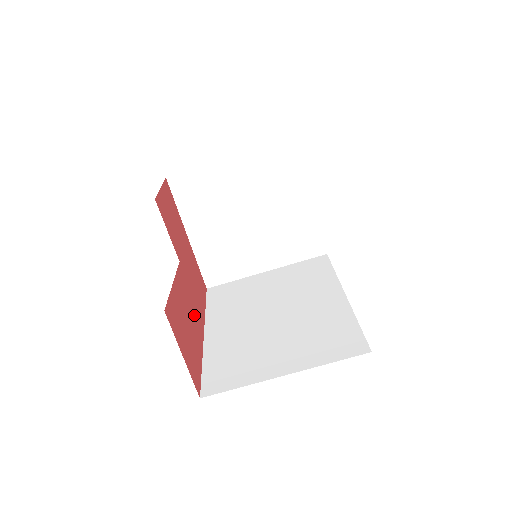
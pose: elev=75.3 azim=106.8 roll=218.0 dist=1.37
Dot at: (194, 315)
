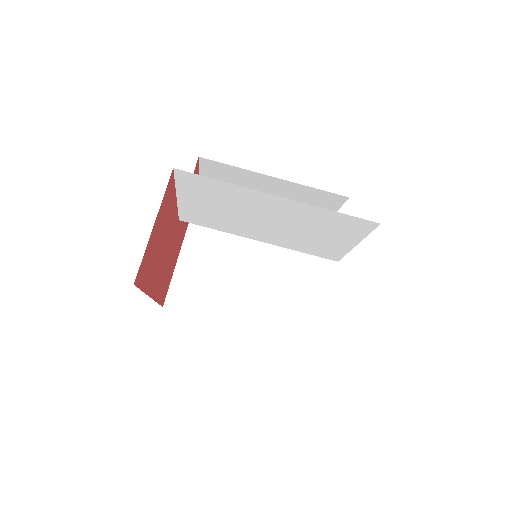
Dot at: (161, 265)
